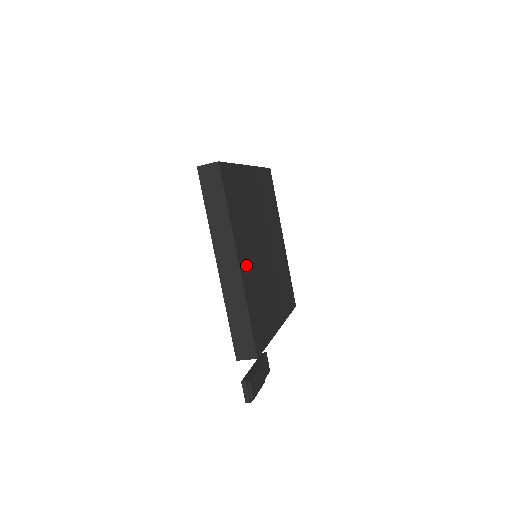
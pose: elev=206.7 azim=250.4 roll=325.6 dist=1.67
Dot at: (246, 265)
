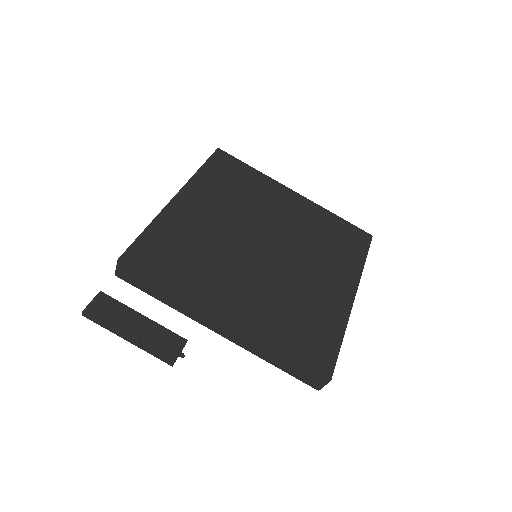
Dot at: (192, 209)
